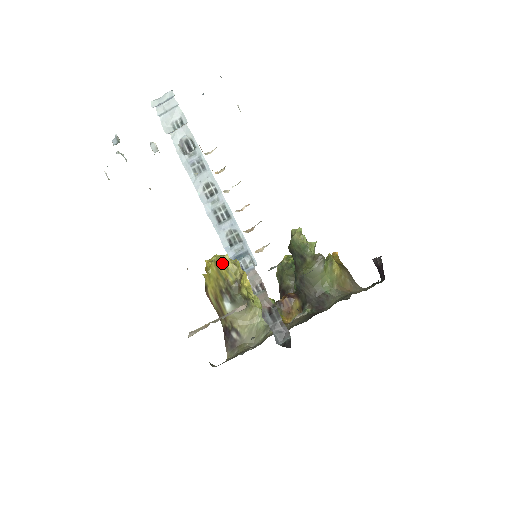
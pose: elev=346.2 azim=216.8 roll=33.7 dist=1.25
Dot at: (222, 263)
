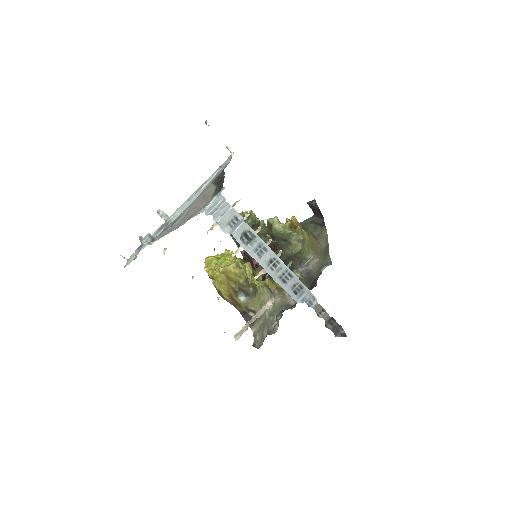
Dot at: (231, 272)
